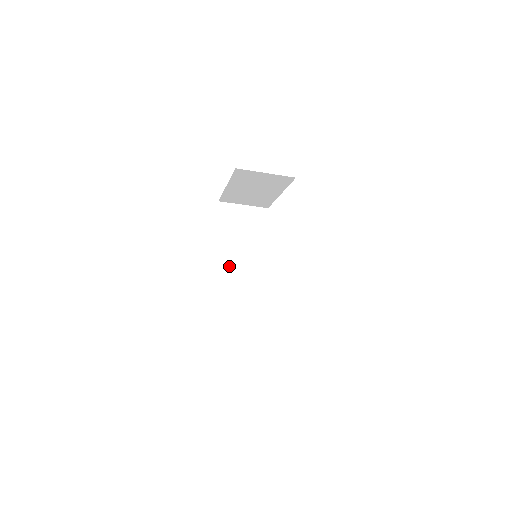
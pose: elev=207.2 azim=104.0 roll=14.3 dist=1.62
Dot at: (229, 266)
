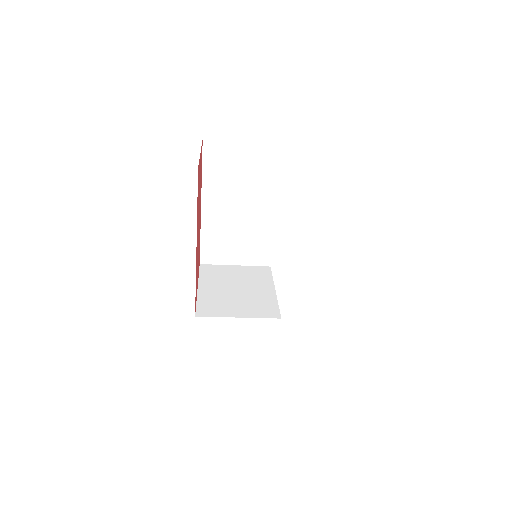
Dot at: (222, 316)
